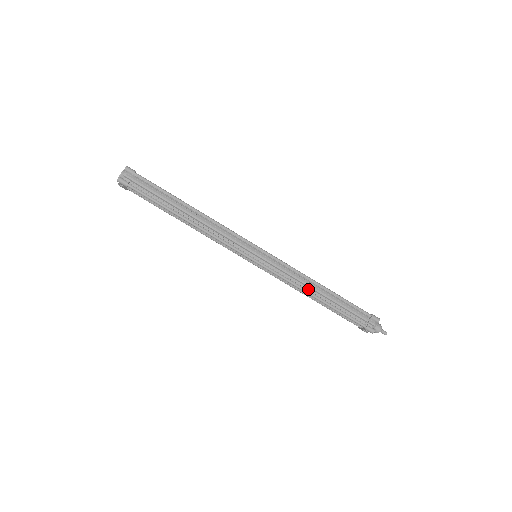
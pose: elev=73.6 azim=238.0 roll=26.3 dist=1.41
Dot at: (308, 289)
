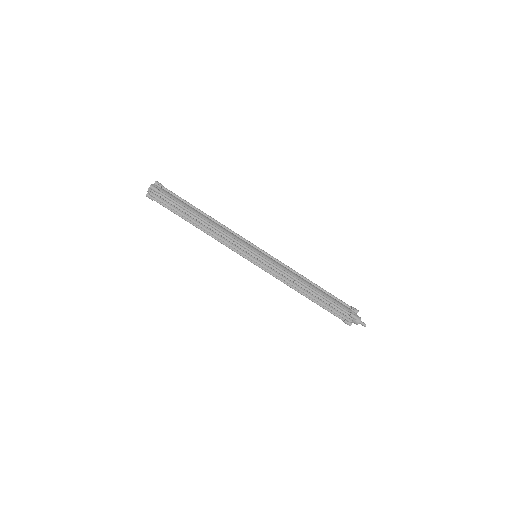
Dot at: (296, 287)
